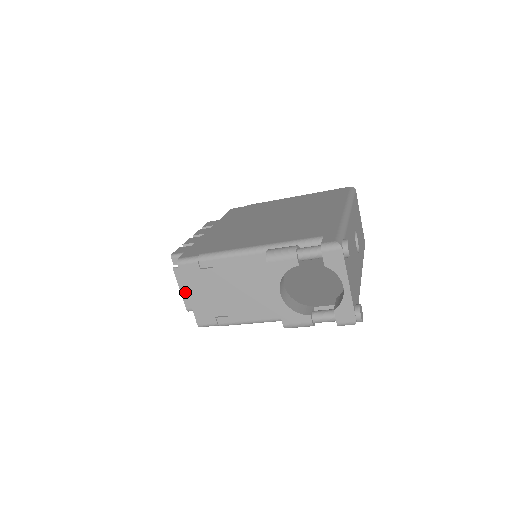
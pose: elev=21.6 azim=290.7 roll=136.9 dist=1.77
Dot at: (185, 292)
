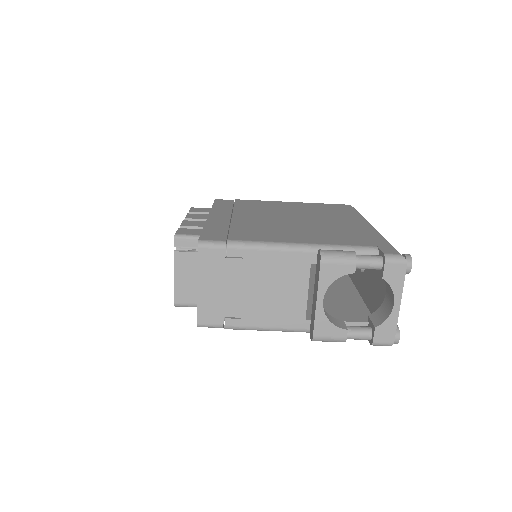
Dot at: (180, 282)
